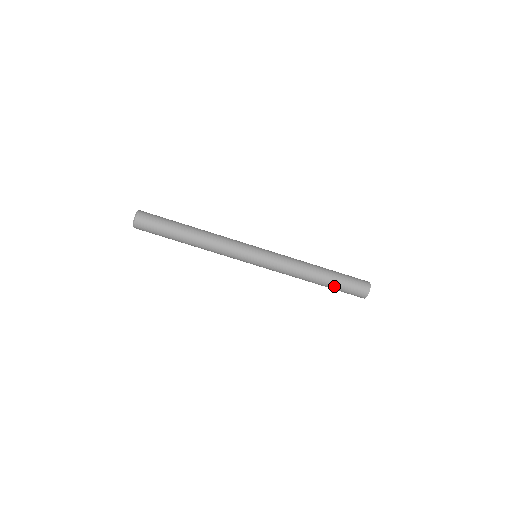
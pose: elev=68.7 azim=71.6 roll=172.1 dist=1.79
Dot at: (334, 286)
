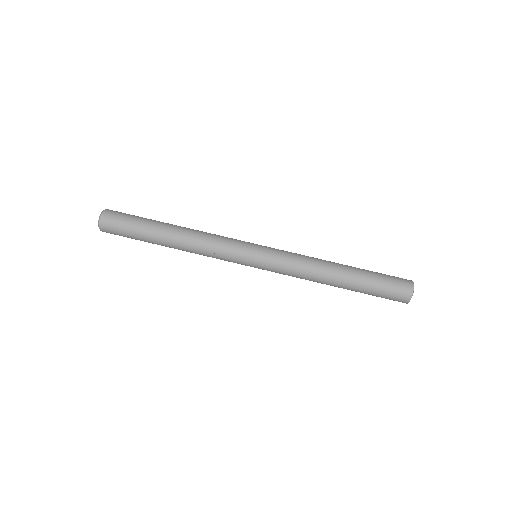
Dot at: (361, 291)
